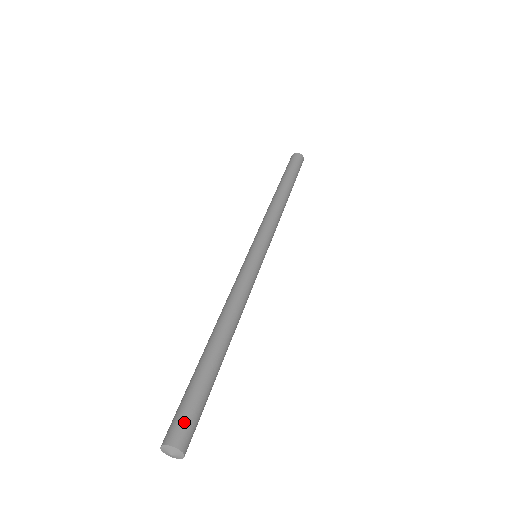
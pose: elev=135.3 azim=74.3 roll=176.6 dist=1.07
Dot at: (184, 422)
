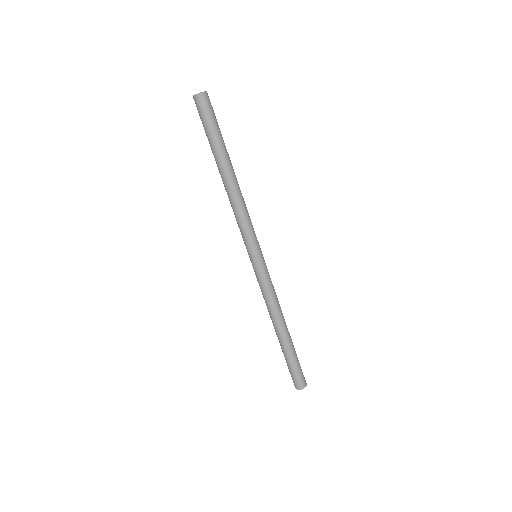
Dot at: (301, 378)
